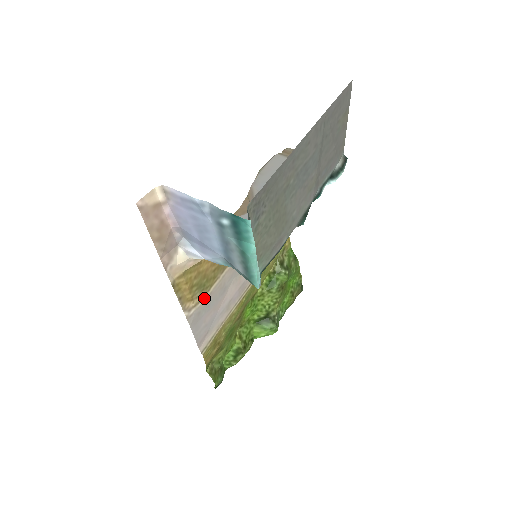
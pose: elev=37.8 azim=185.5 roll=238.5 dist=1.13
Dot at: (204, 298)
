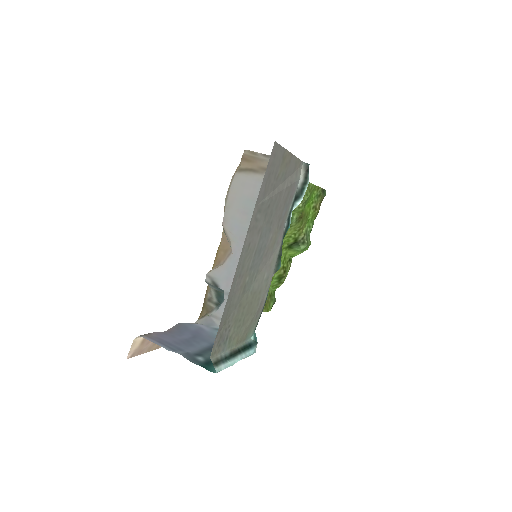
Dot at: occluded
